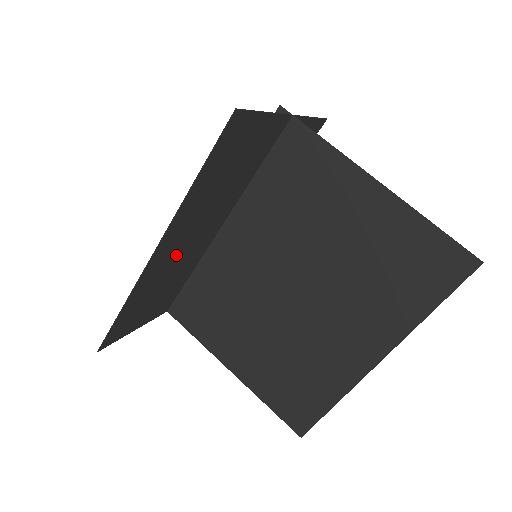
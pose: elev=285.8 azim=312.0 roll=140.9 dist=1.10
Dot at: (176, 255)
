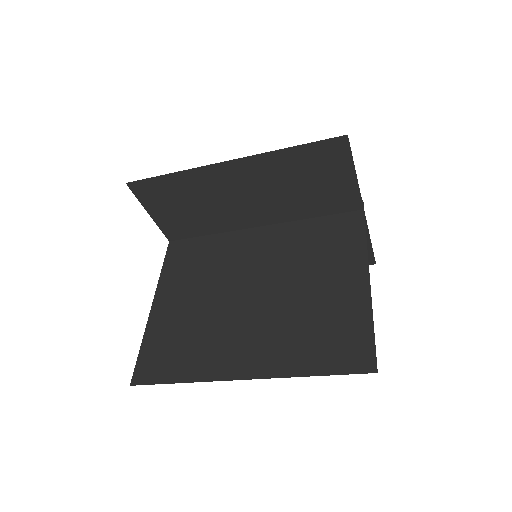
Dot at: (226, 193)
